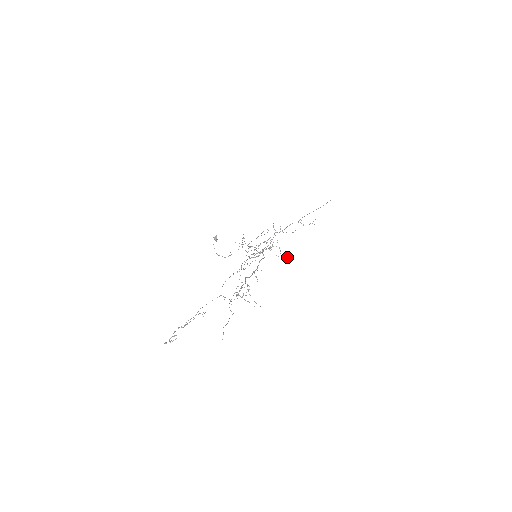
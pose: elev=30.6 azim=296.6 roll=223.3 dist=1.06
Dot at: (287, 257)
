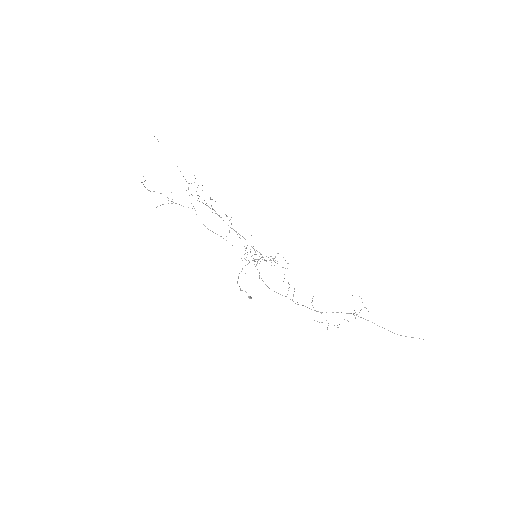
Dot at: occluded
